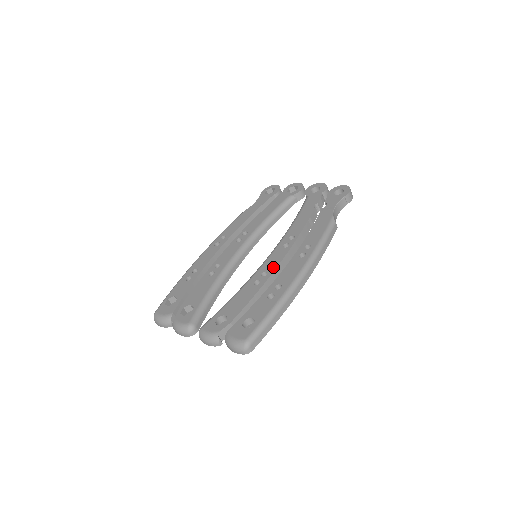
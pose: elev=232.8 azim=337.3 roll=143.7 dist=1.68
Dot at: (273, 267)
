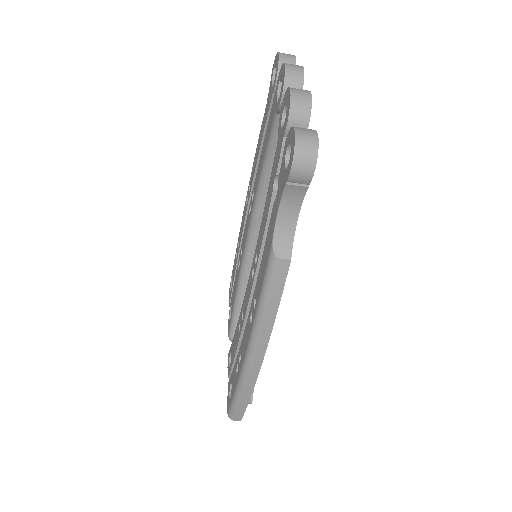
Dot at: (244, 312)
